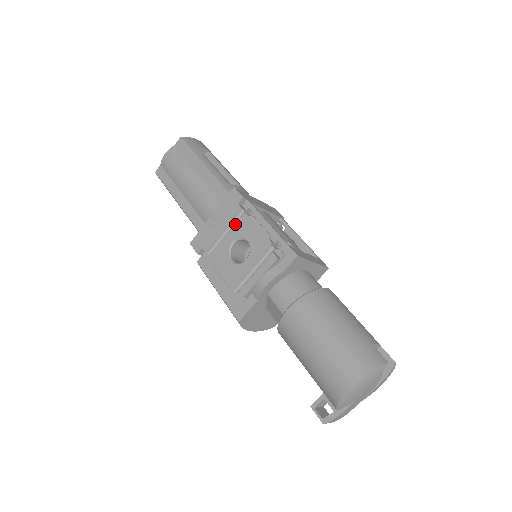
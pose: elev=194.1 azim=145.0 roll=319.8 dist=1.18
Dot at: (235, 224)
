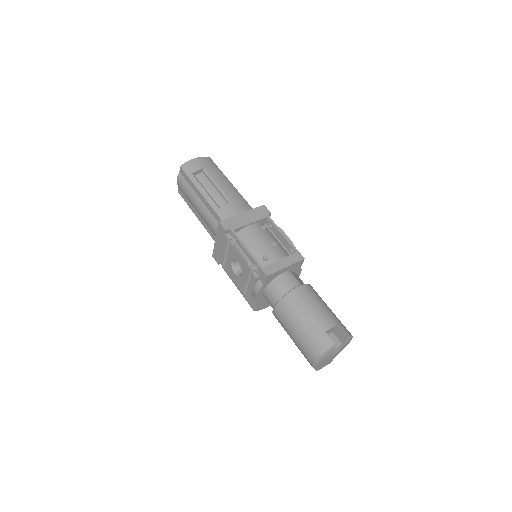
Dot at: (228, 249)
